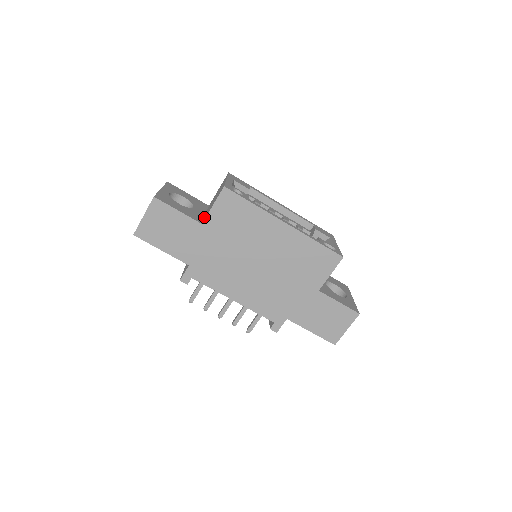
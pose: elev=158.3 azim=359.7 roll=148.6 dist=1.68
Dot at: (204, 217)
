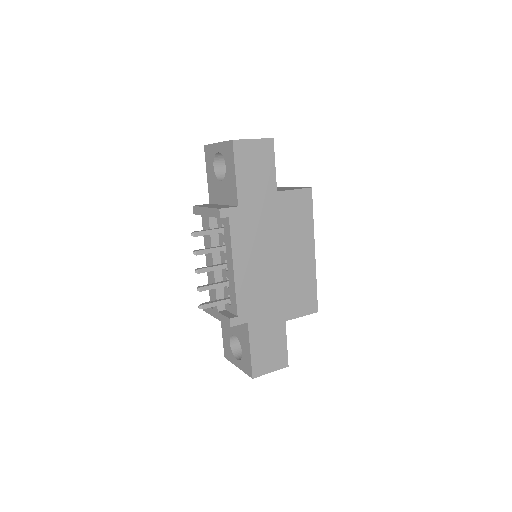
Dot at: occluded
